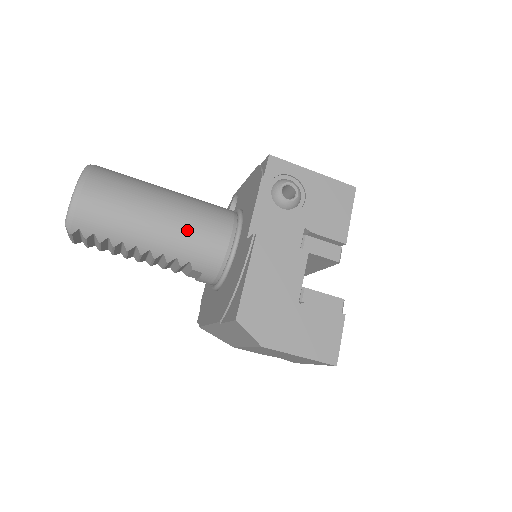
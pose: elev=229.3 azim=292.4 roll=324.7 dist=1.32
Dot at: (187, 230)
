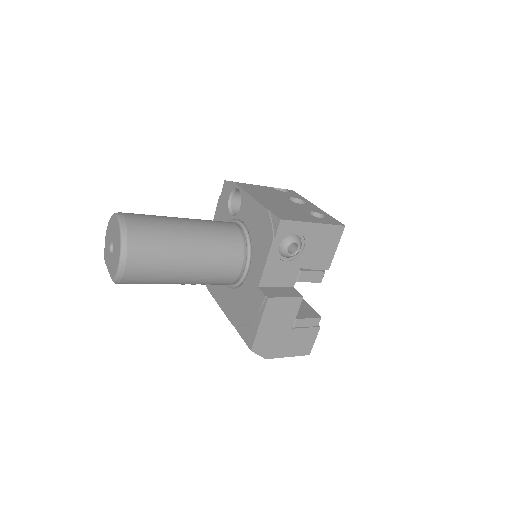
Dot at: (209, 271)
